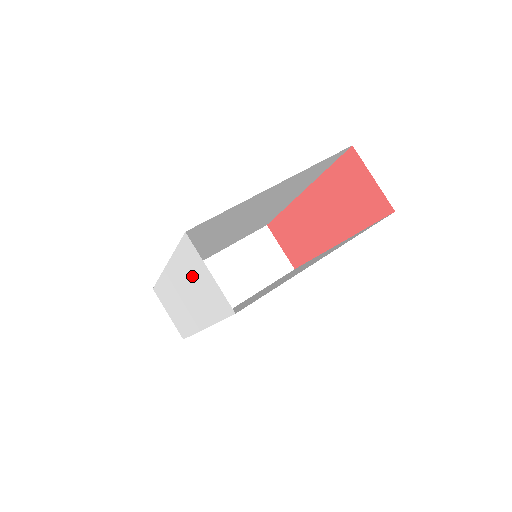
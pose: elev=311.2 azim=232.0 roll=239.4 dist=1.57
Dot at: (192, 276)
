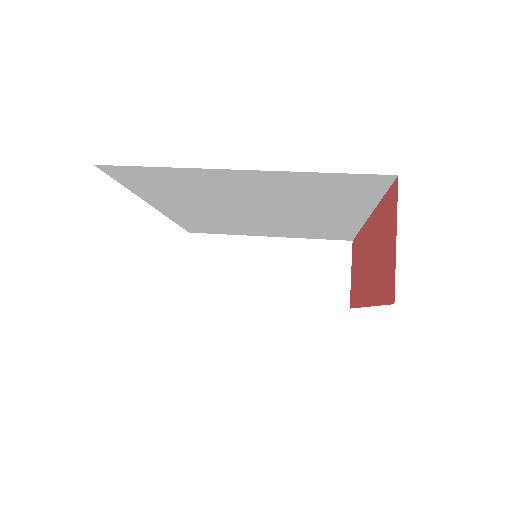
Dot at: occluded
